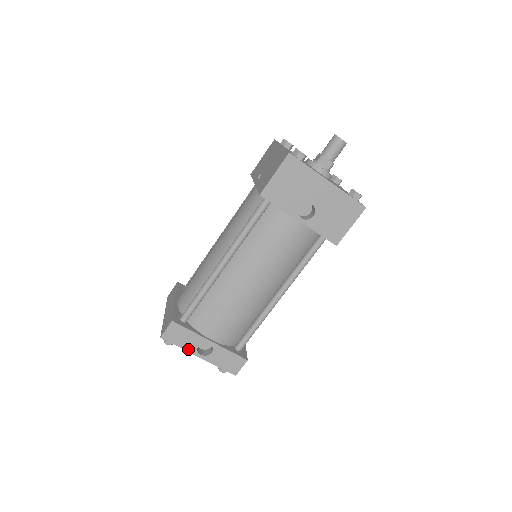
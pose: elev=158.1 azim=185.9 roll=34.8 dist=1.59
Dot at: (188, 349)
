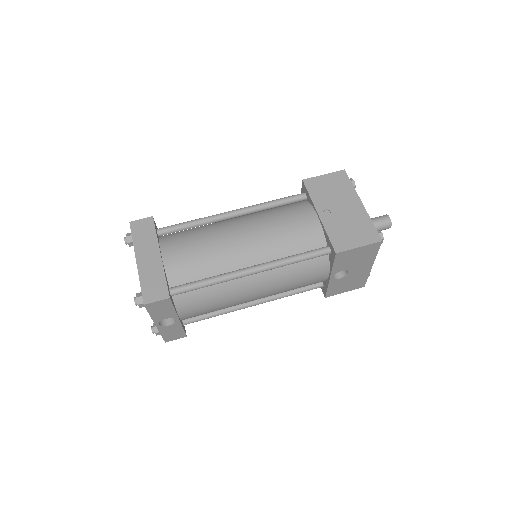
Dot at: (155, 318)
